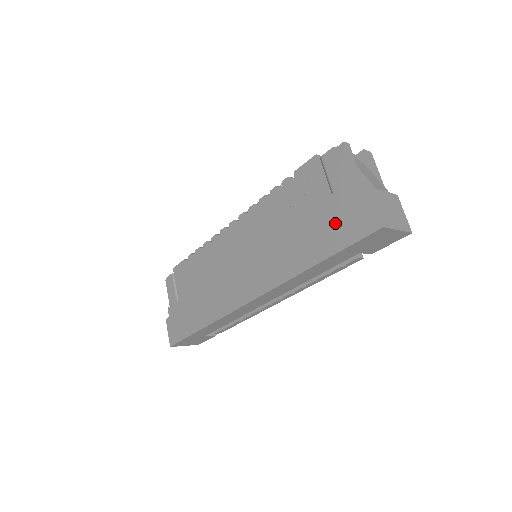
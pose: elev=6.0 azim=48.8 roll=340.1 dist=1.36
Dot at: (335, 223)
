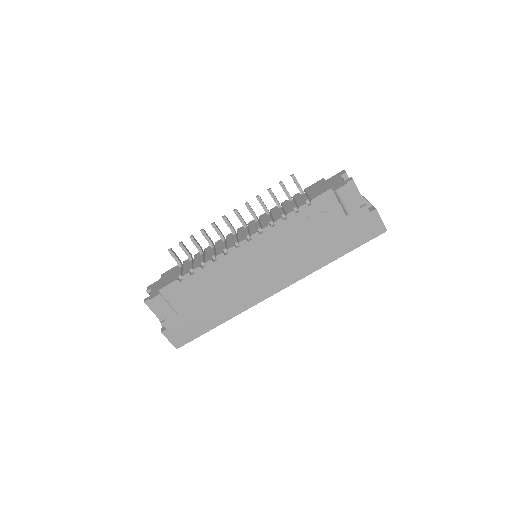
Dot at: (352, 232)
